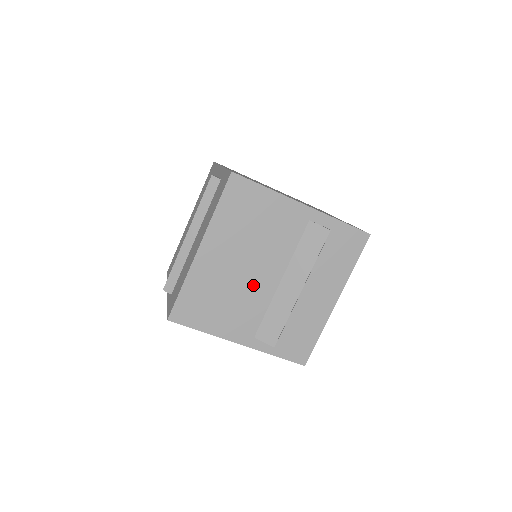
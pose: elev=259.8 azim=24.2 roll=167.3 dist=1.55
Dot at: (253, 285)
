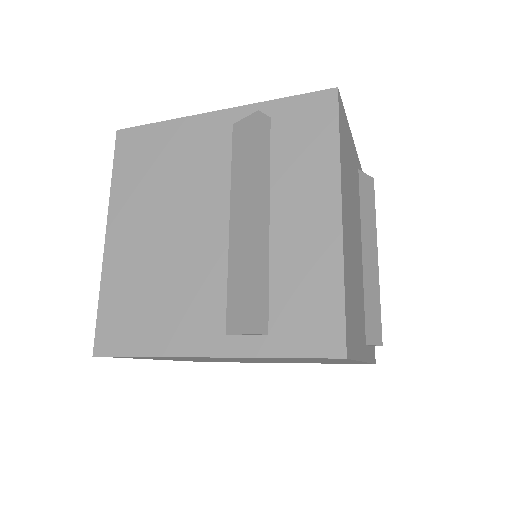
Dot at: (191, 251)
